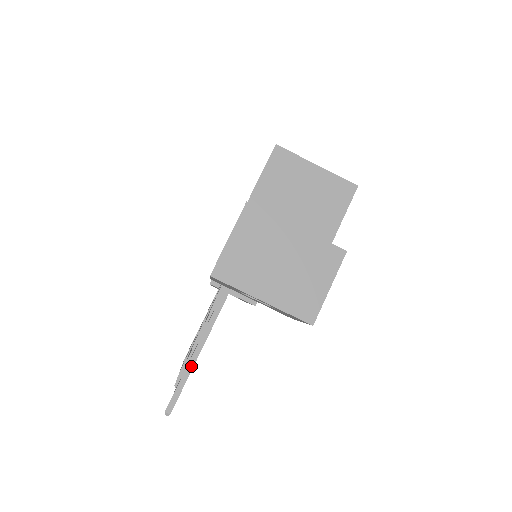
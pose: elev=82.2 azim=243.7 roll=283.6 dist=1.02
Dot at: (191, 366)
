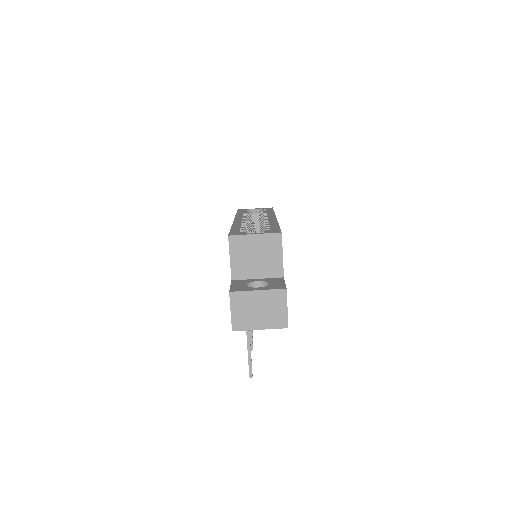
Dot at: (250, 352)
